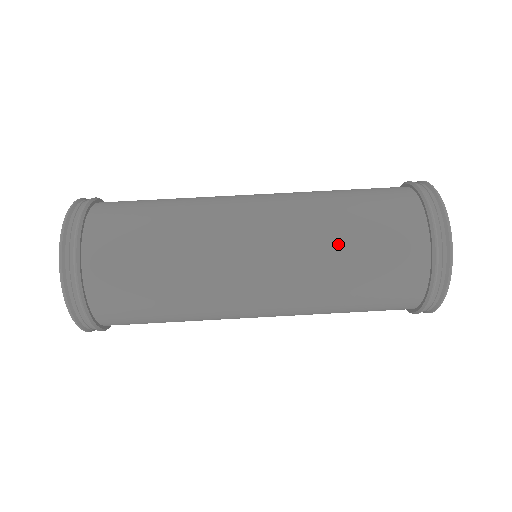
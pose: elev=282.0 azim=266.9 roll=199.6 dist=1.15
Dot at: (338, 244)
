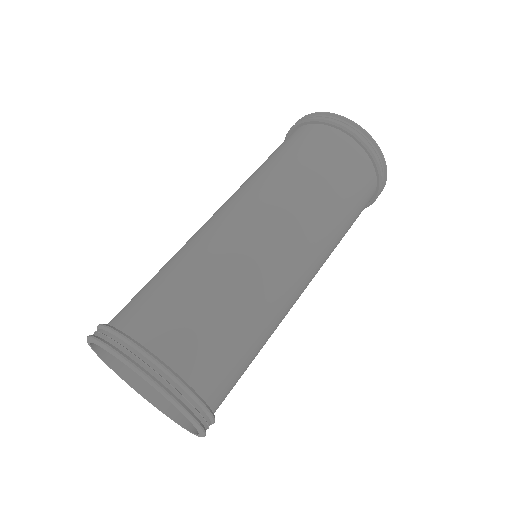
Dot at: (299, 174)
